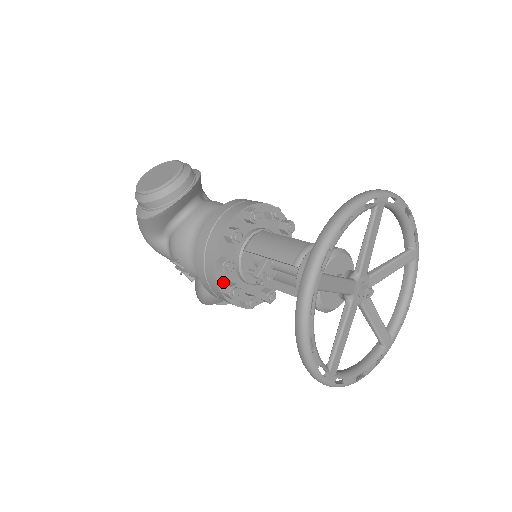
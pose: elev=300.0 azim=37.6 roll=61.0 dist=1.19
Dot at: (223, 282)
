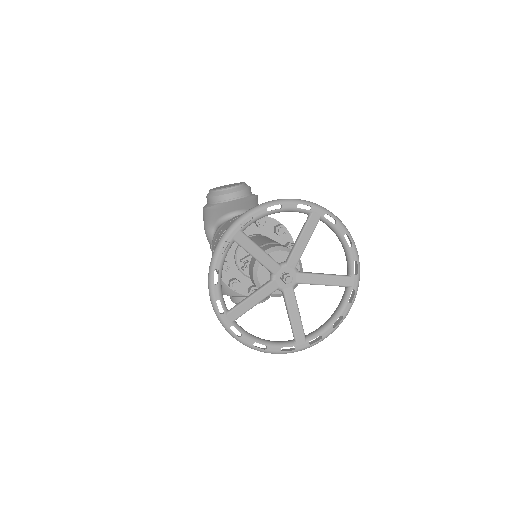
Dot at: occluded
